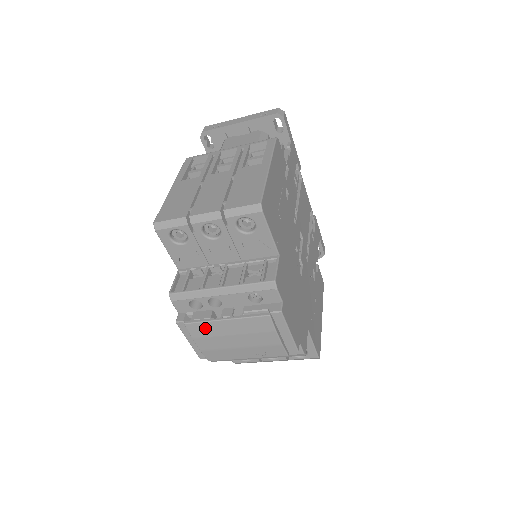
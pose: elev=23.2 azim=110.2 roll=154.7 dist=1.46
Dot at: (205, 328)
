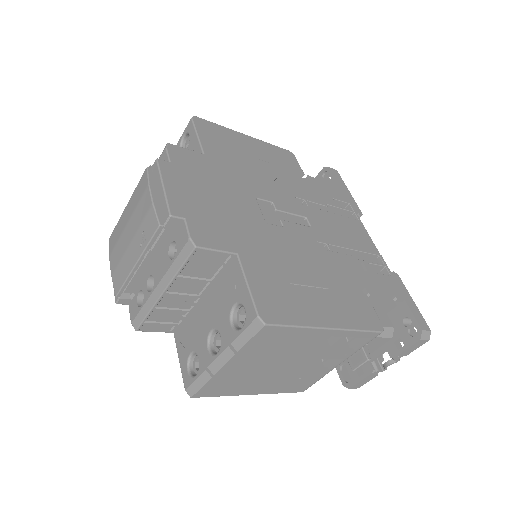
Dot at: (117, 232)
